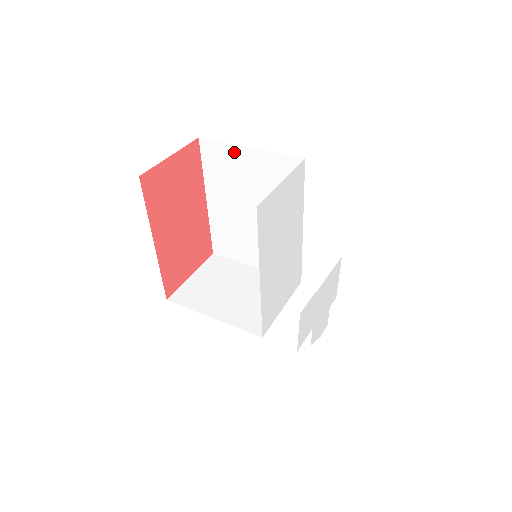
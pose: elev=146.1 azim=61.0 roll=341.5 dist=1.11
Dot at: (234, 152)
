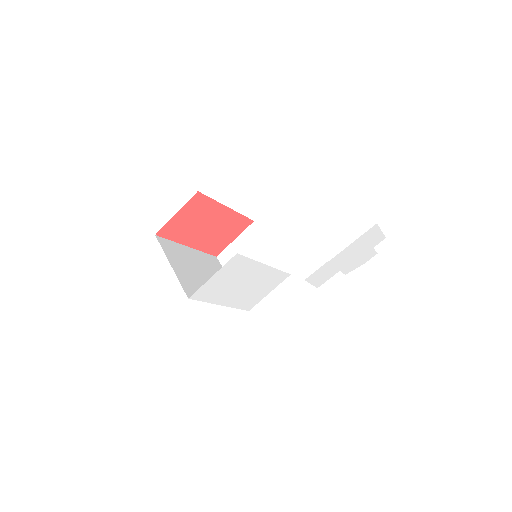
Dot at: occluded
